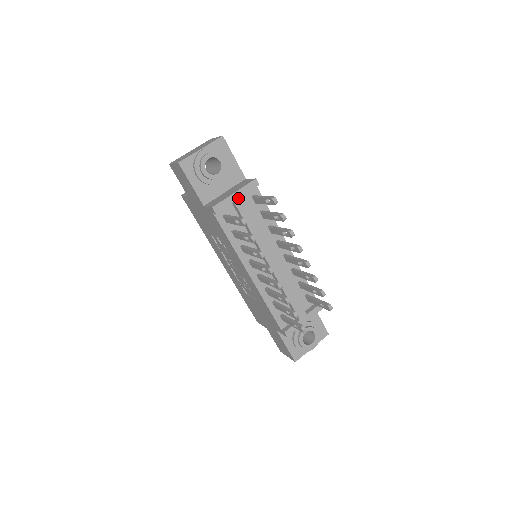
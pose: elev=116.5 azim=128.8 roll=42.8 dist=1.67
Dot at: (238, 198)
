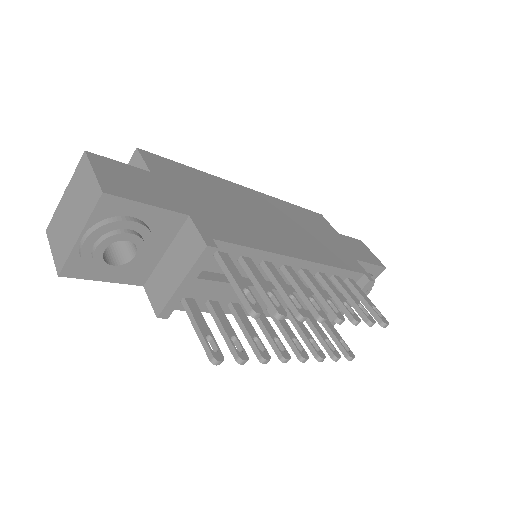
Dot at: (191, 284)
